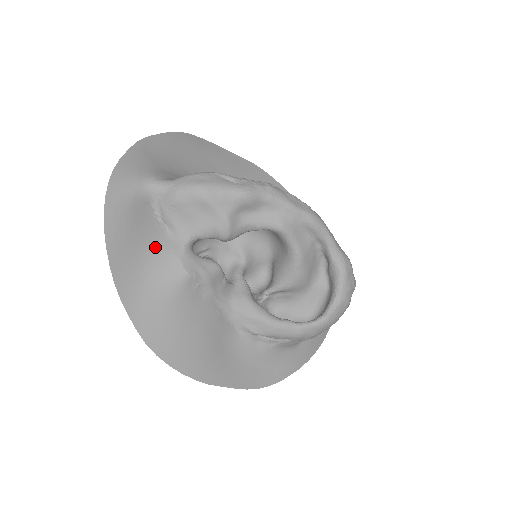
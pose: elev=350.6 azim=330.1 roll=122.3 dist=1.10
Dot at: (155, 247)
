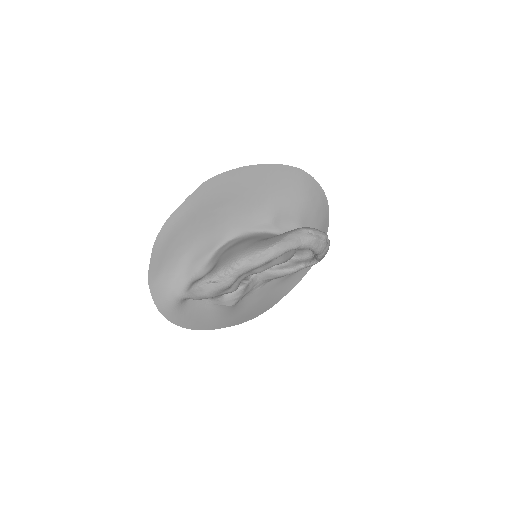
Dot at: (208, 308)
